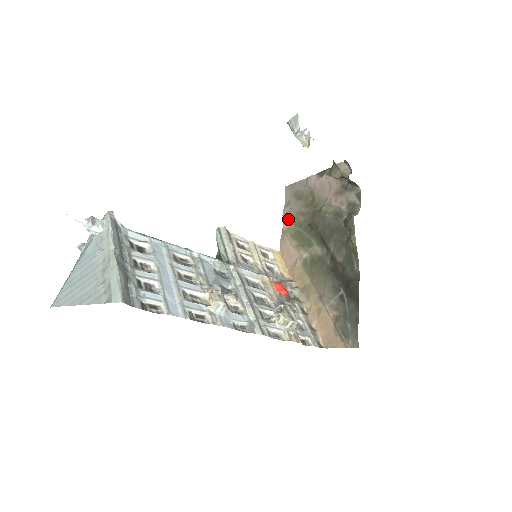
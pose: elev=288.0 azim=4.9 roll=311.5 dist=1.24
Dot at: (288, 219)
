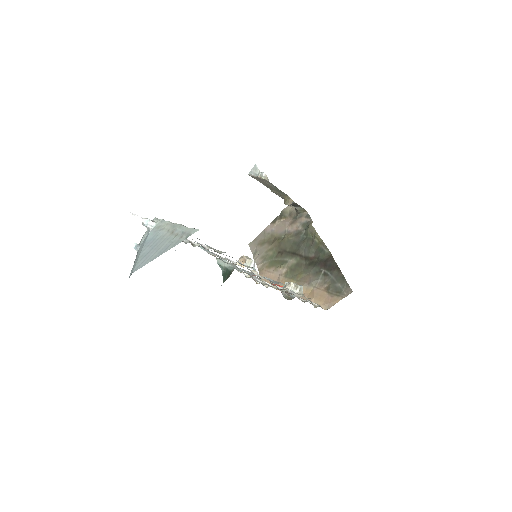
Dot at: (260, 260)
